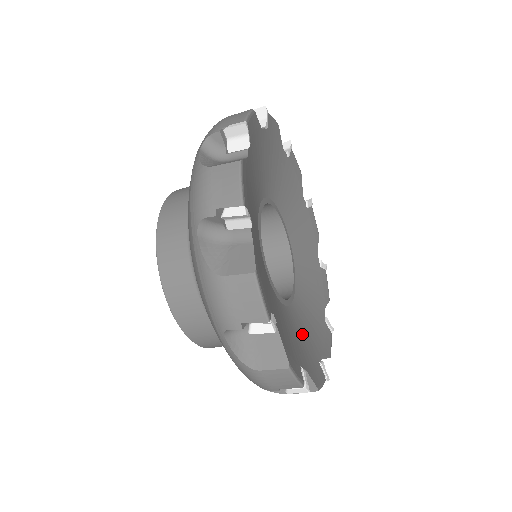
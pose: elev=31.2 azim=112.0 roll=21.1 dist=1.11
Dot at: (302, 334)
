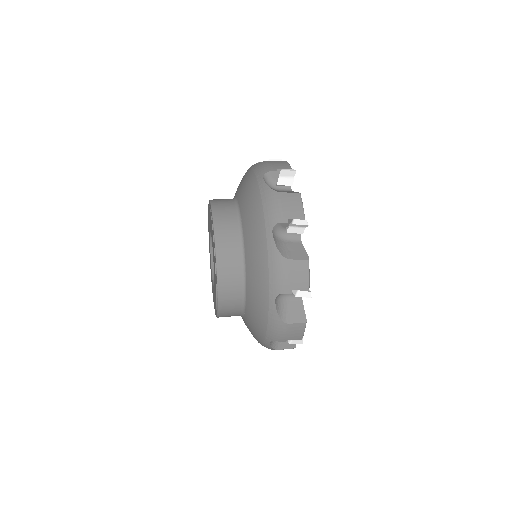
Dot at: occluded
